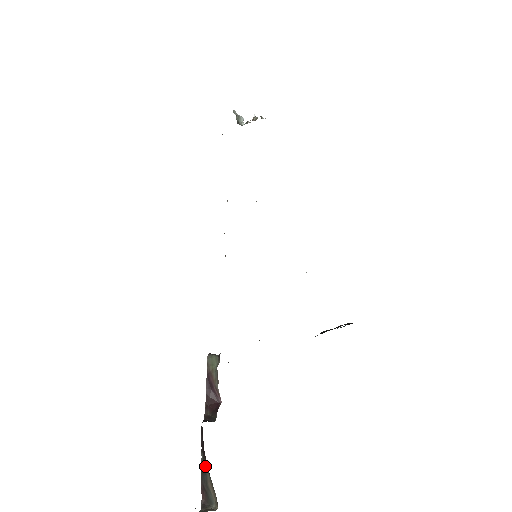
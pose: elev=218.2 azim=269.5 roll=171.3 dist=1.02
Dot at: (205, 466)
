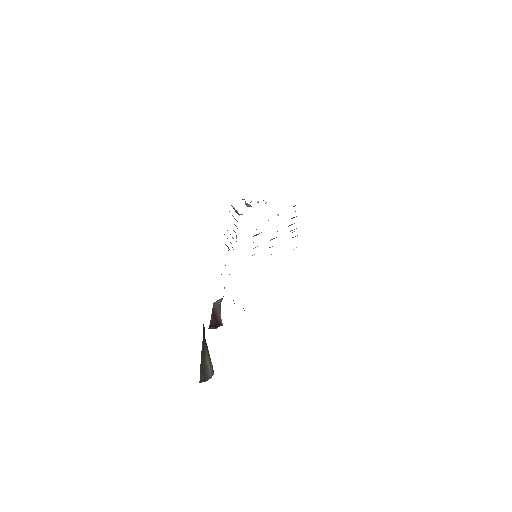
Dot at: (205, 349)
